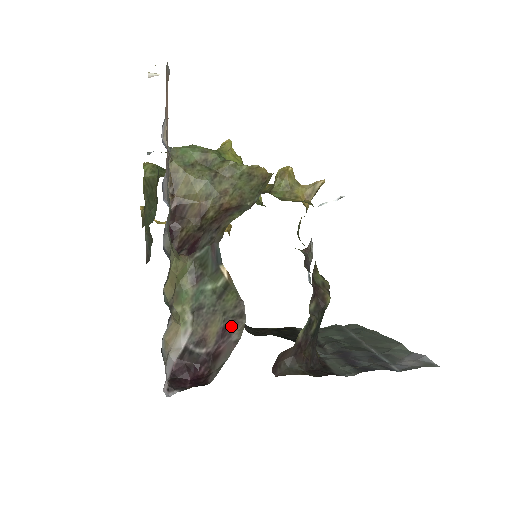
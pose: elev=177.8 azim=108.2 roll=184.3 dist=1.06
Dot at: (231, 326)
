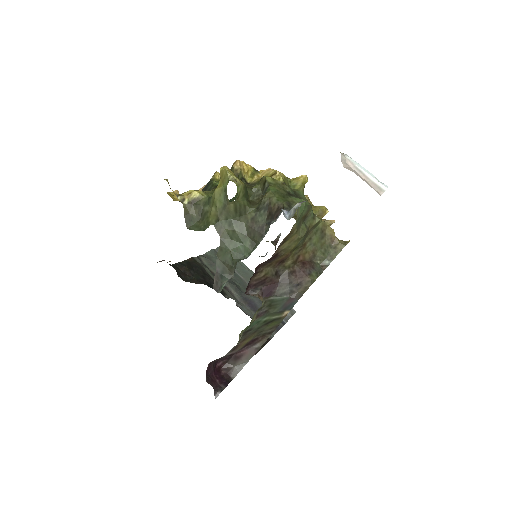
Dot at: (259, 339)
